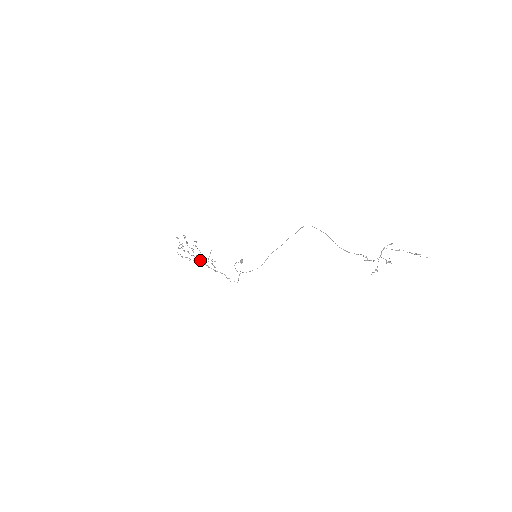
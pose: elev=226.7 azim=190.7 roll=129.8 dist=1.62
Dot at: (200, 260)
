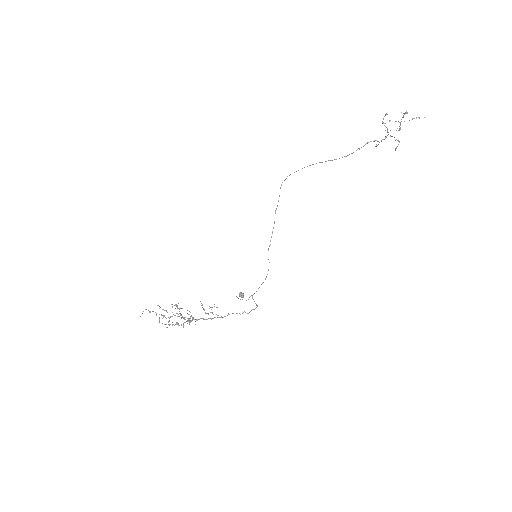
Dot at: (195, 319)
